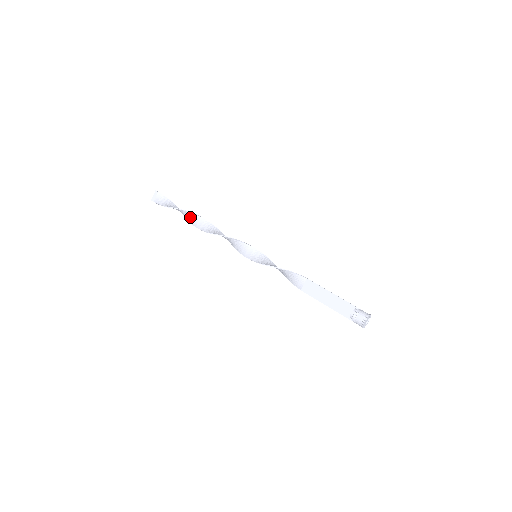
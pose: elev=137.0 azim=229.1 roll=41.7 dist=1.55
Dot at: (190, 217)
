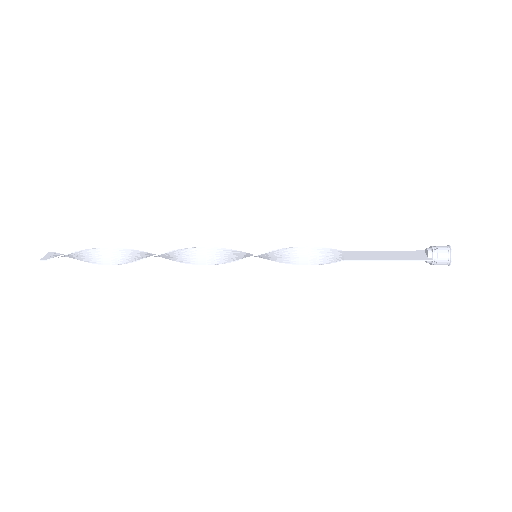
Dot at: (125, 255)
